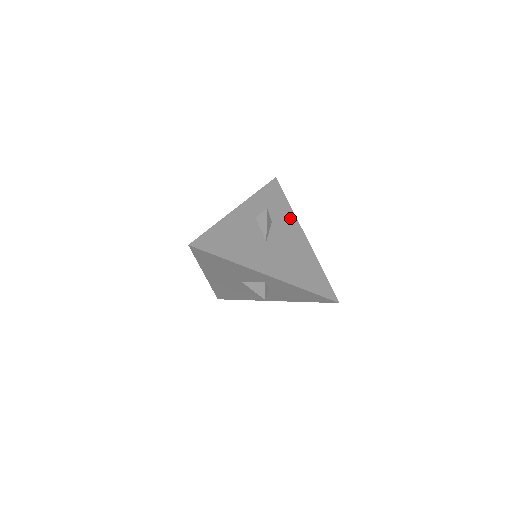
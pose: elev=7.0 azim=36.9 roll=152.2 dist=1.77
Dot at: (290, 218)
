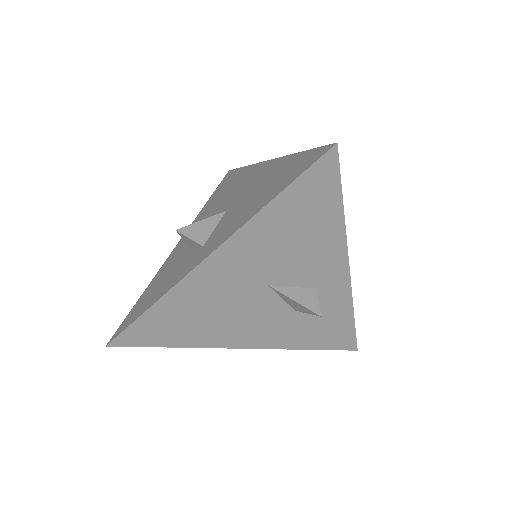
Dot at: occluded
